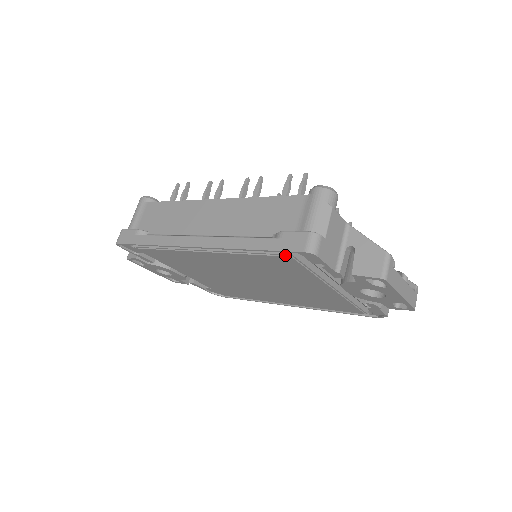
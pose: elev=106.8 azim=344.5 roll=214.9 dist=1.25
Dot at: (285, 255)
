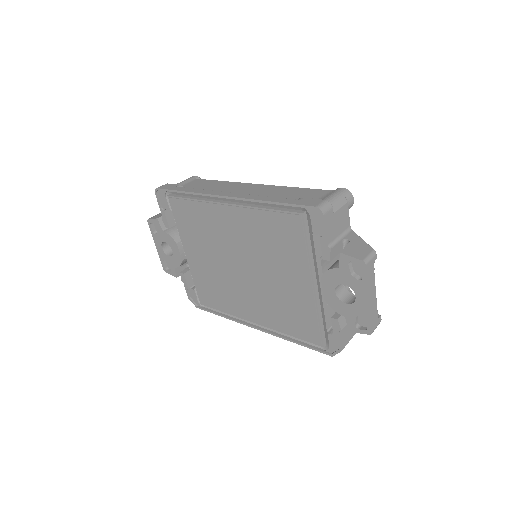
Dot at: (297, 214)
